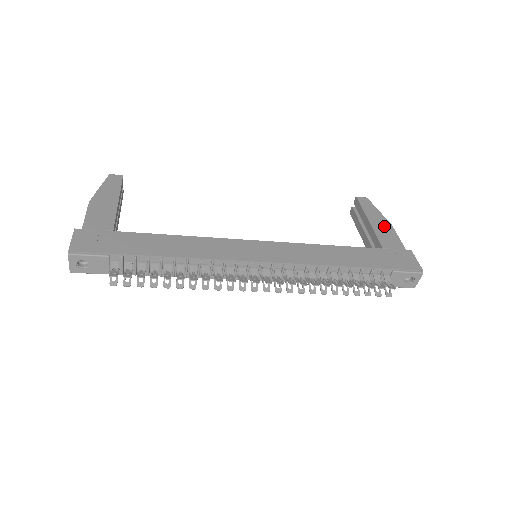
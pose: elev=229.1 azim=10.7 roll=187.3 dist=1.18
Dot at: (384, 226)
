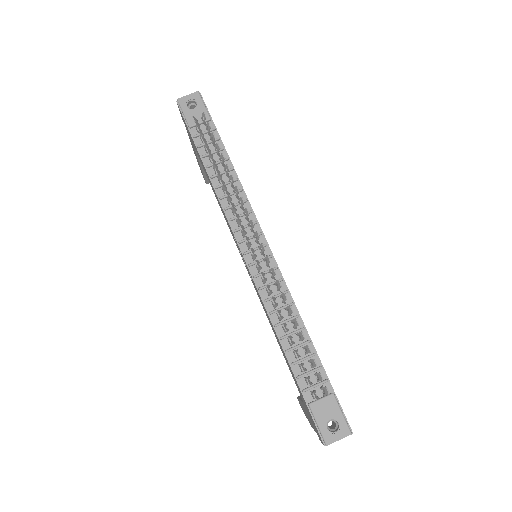
Dot at: occluded
